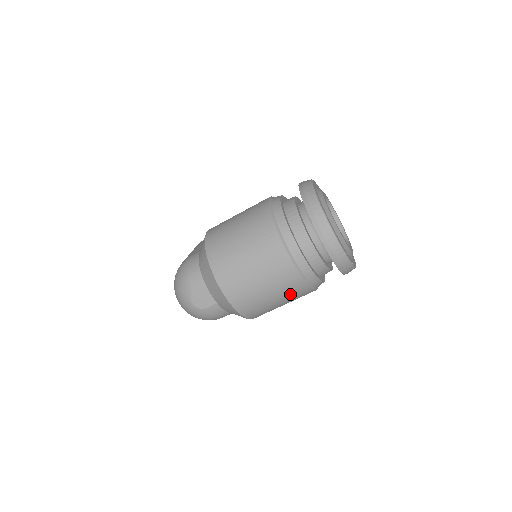
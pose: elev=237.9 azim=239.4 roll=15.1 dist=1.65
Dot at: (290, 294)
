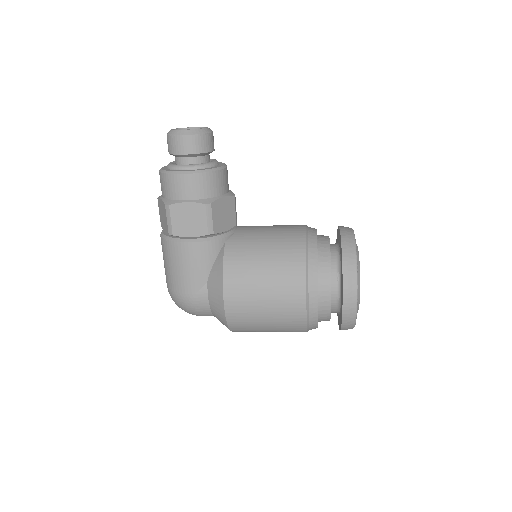
Dot at: occluded
